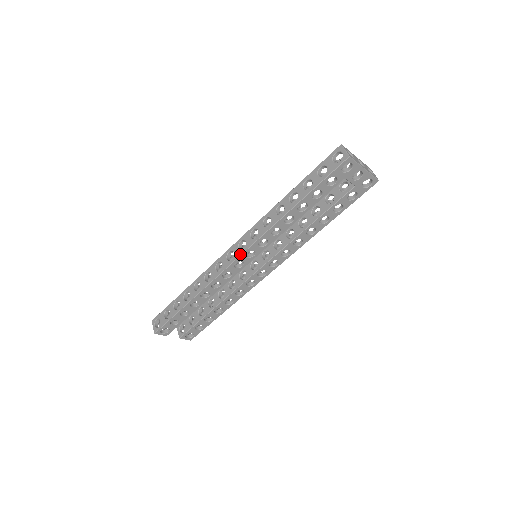
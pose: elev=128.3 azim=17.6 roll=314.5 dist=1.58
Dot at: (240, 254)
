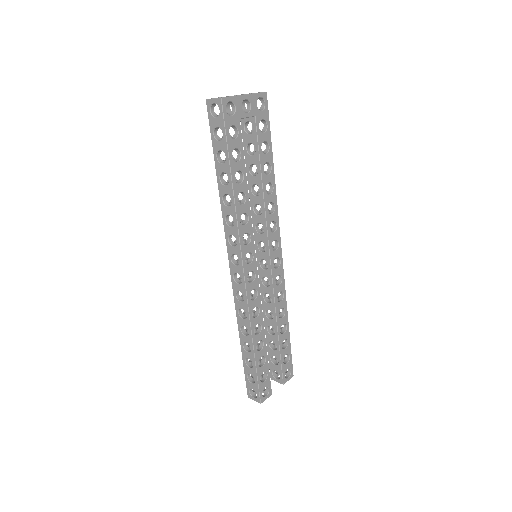
Dot at: (242, 268)
